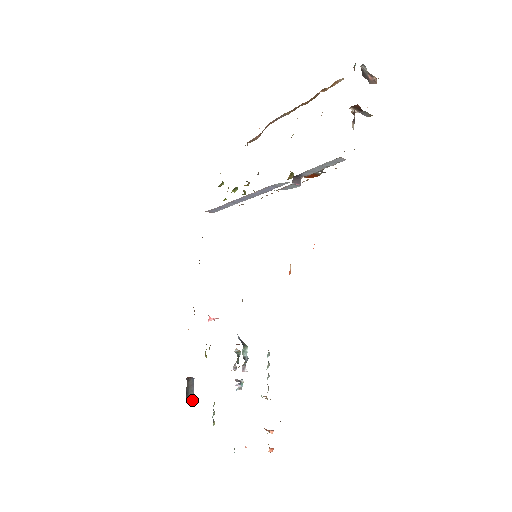
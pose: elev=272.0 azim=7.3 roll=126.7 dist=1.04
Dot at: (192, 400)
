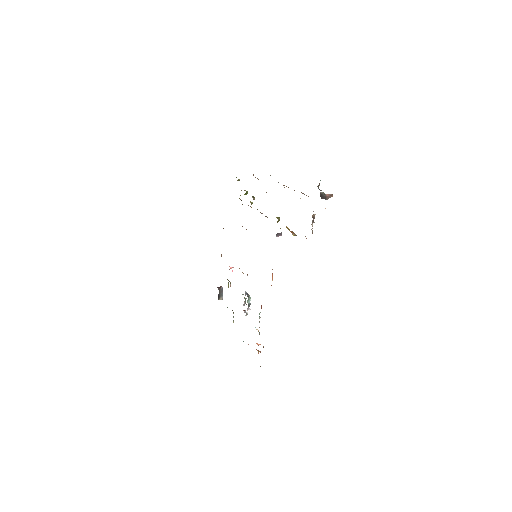
Dot at: (222, 299)
